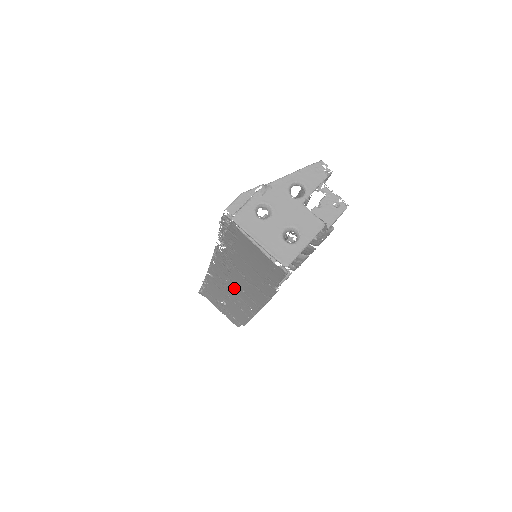
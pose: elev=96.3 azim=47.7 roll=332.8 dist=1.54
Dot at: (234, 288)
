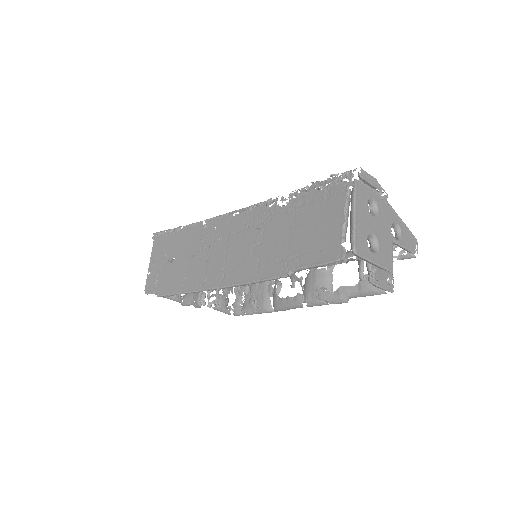
Dot at: (217, 251)
